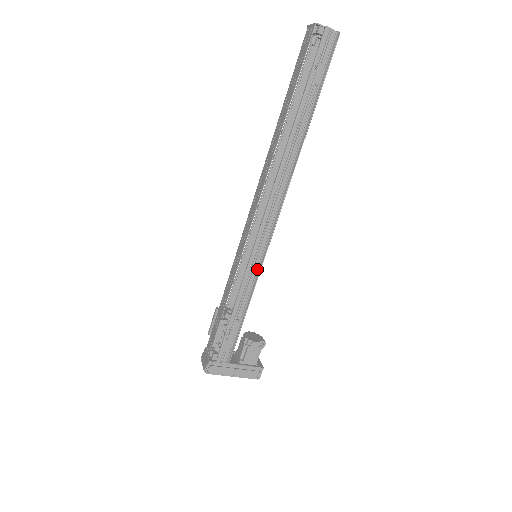
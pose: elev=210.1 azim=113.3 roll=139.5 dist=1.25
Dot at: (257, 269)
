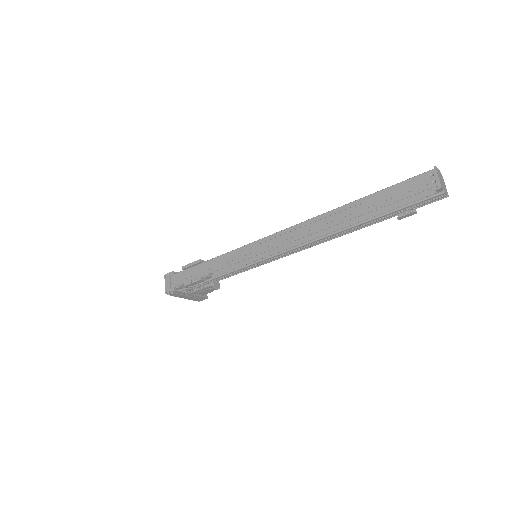
Dot at: (251, 268)
